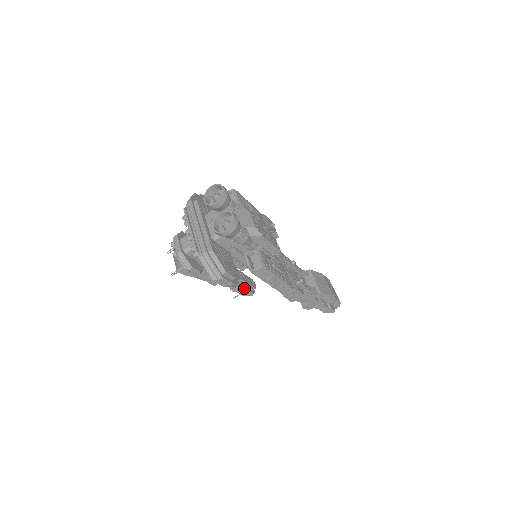
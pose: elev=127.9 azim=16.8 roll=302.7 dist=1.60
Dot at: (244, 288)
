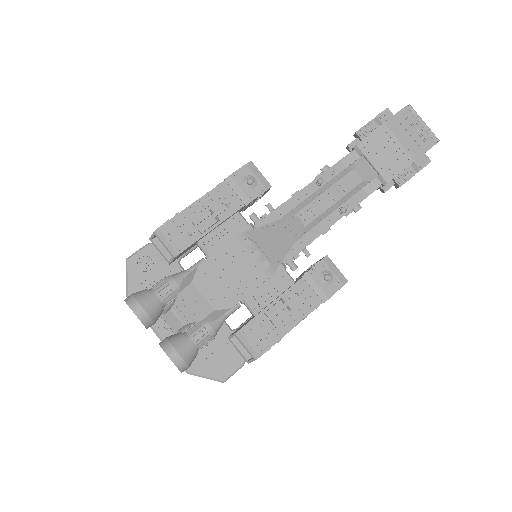
Dot at: occluded
